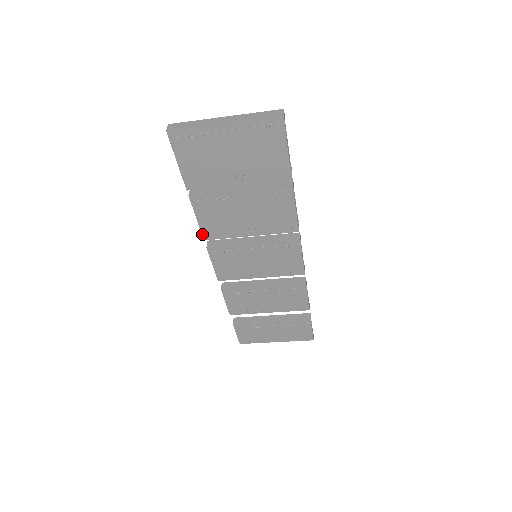
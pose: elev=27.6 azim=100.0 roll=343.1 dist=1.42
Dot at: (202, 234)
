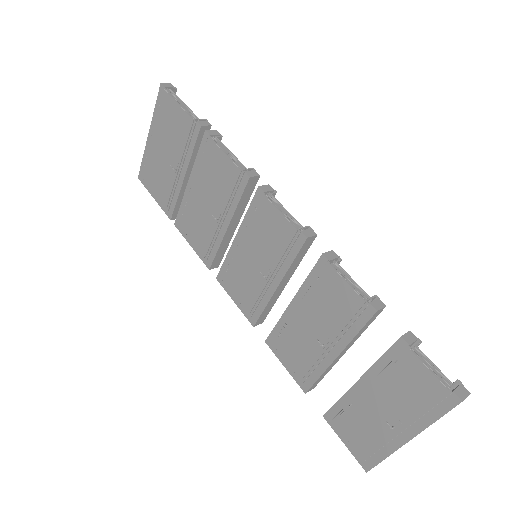
Dot at: (204, 263)
